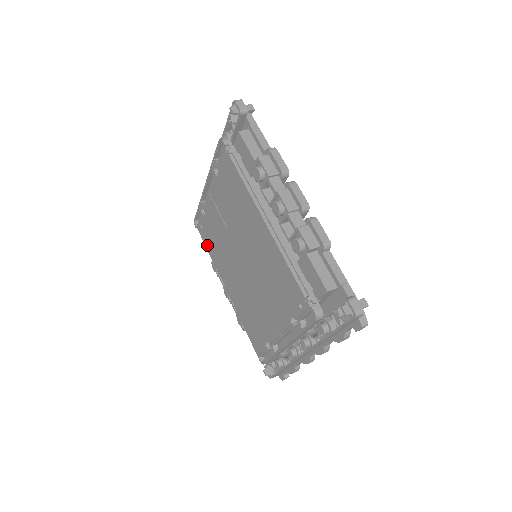
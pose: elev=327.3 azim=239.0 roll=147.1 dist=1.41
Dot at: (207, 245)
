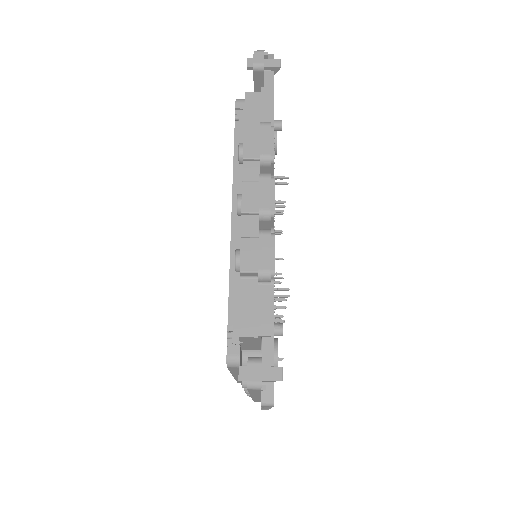
Dot at: occluded
